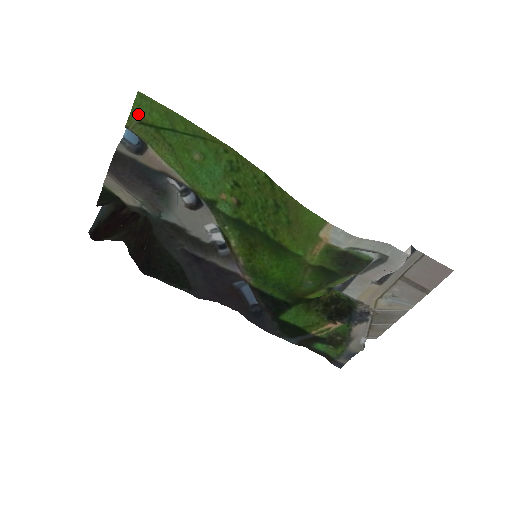
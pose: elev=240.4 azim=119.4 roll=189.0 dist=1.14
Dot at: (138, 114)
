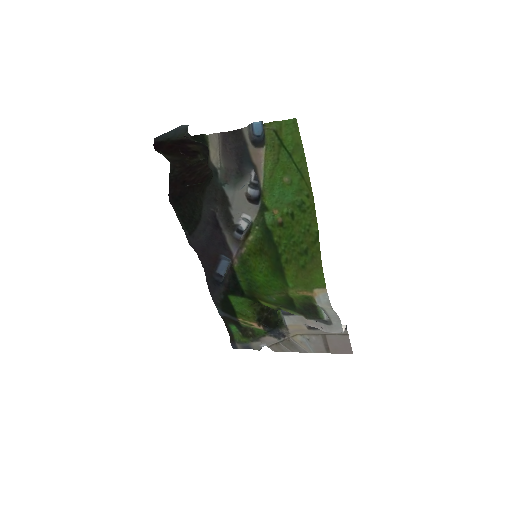
Dot at: (280, 127)
